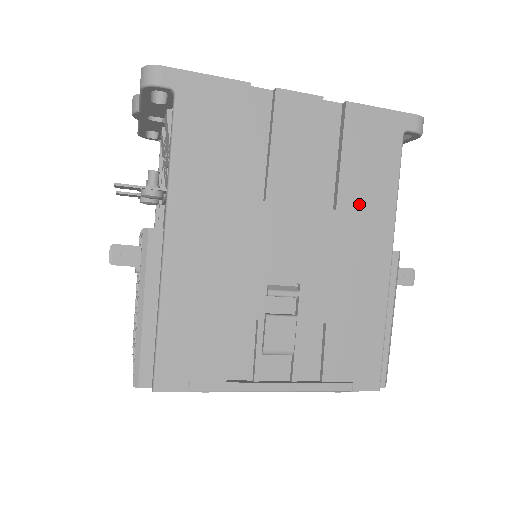
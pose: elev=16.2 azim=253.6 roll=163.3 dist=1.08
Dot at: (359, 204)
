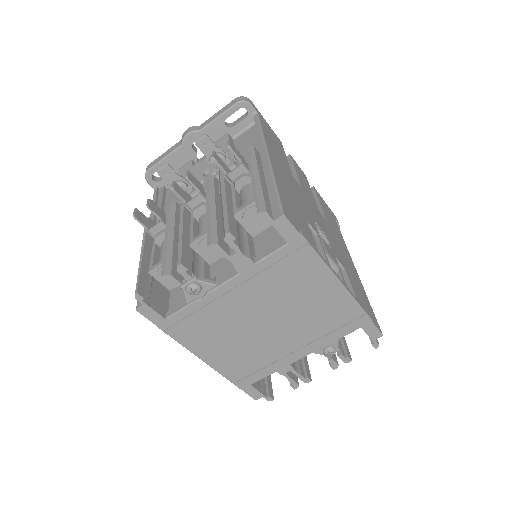
Dot at: (333, 229)
